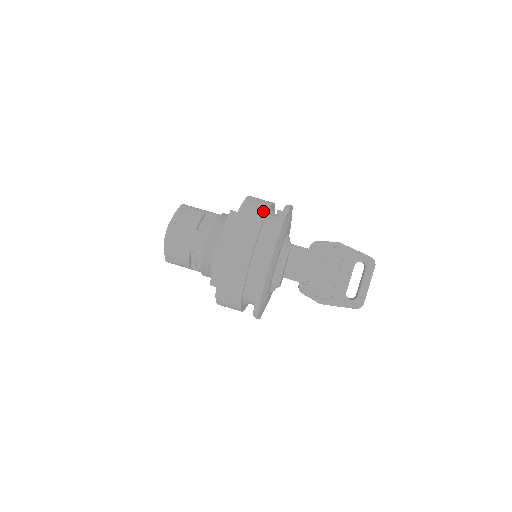
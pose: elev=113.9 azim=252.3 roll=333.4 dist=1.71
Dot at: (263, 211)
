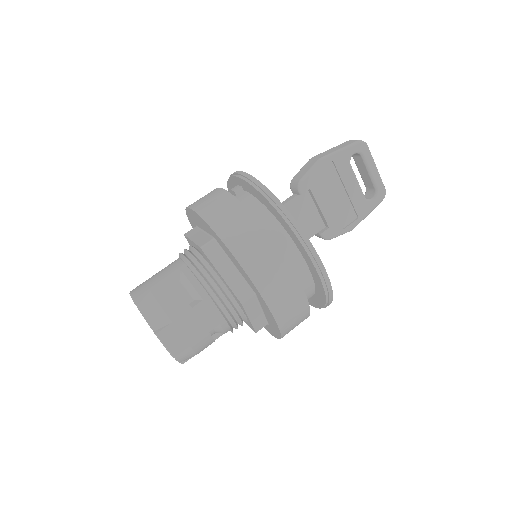
Dot at: (244, 214)
